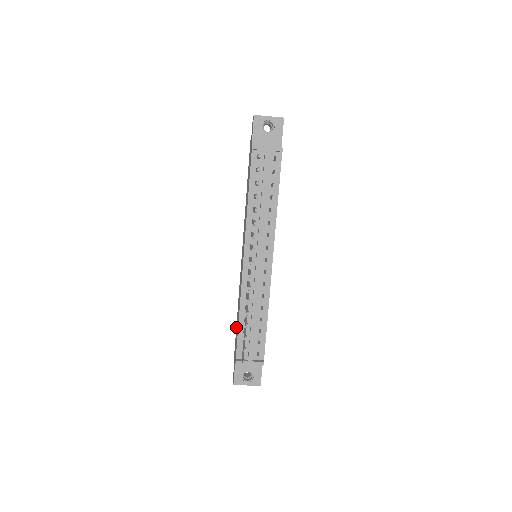
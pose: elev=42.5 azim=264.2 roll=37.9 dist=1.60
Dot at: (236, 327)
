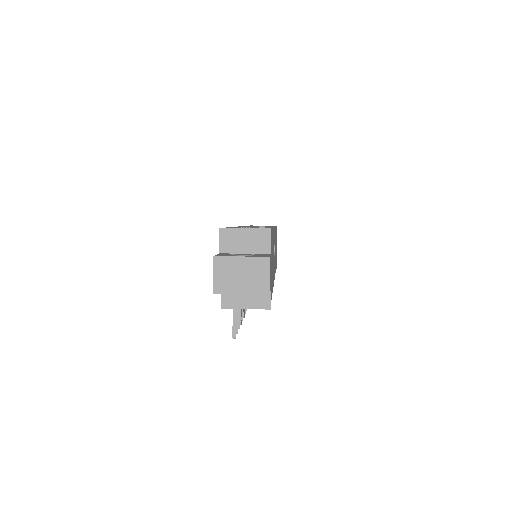
Dot at: occluded
